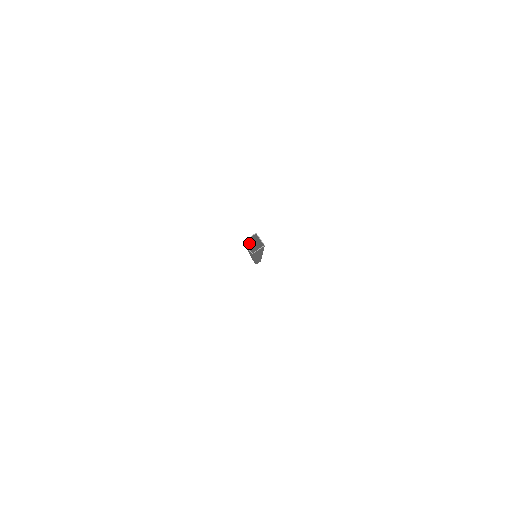
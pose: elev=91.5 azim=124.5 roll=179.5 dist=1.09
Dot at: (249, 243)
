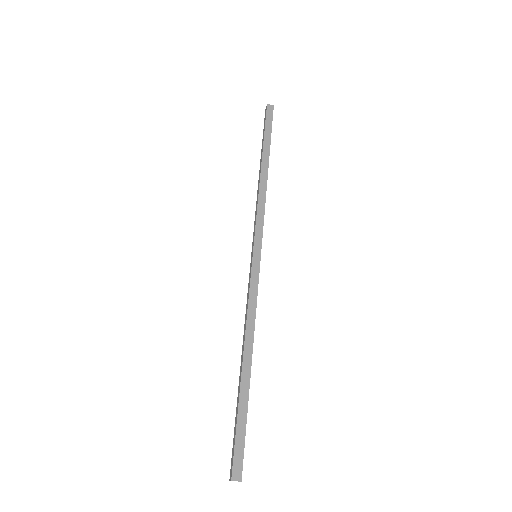
Dot at: (240, 428)
